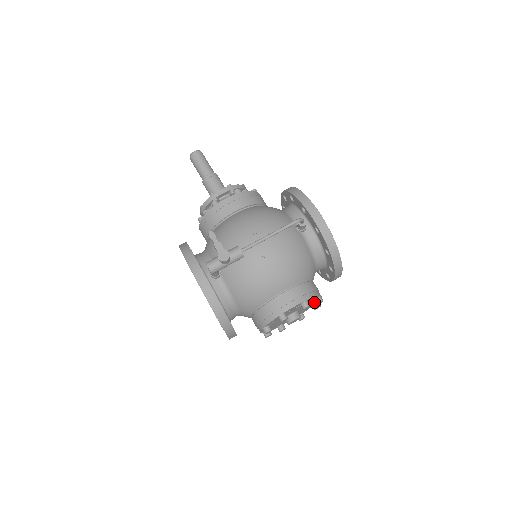
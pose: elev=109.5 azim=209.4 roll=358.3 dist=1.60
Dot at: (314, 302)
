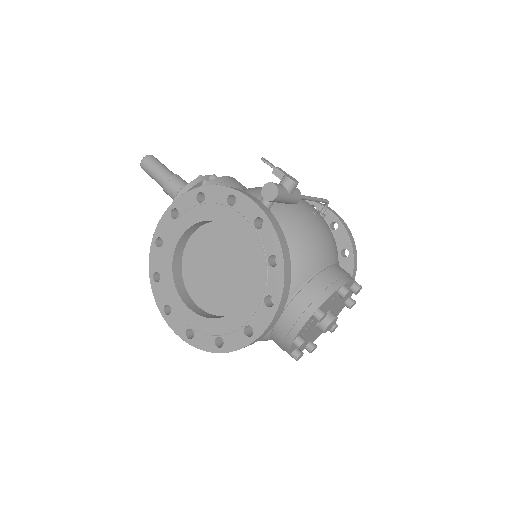
Dot at: occluded
